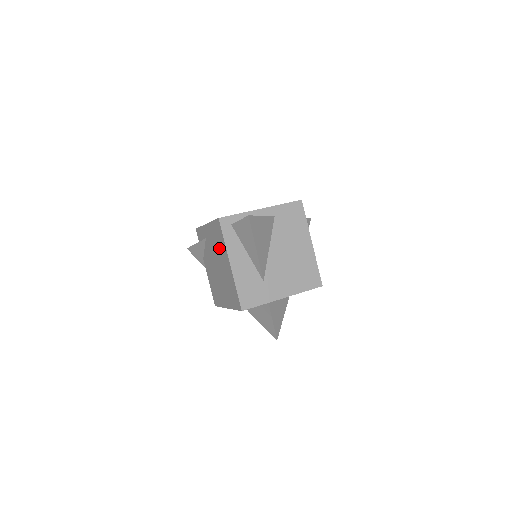
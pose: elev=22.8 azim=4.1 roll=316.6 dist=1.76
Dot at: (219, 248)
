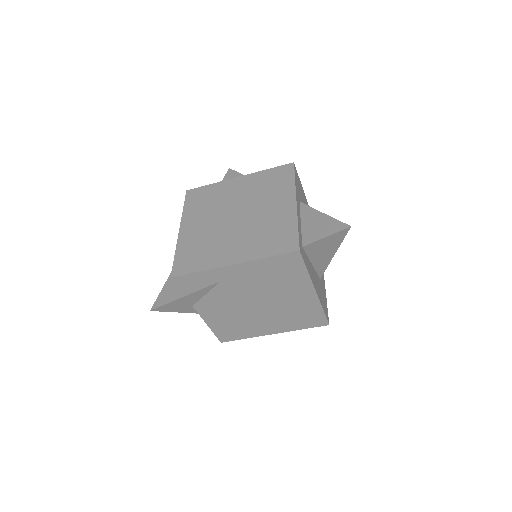
Dot at: (280, 283)
